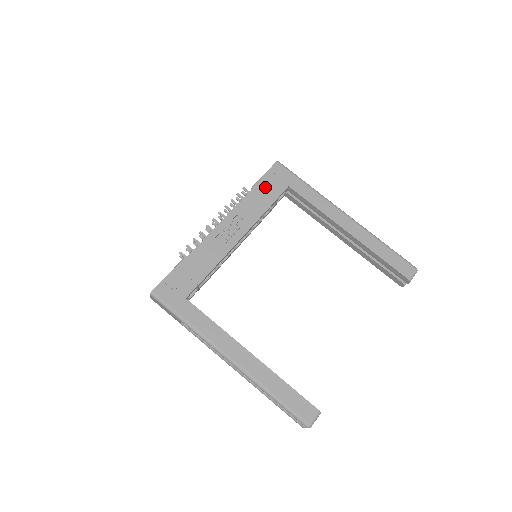
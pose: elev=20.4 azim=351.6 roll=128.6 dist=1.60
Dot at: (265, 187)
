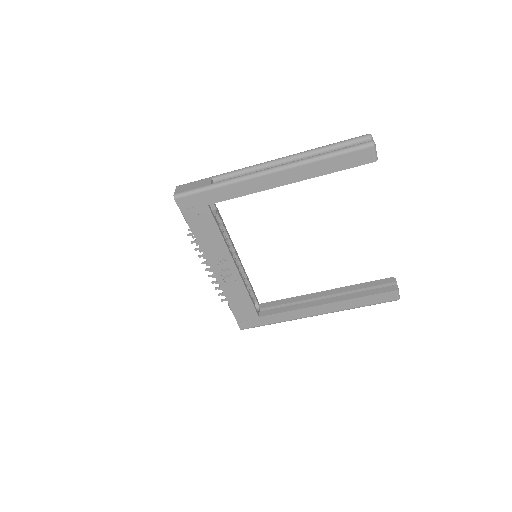
Dot at: (198, 225)
